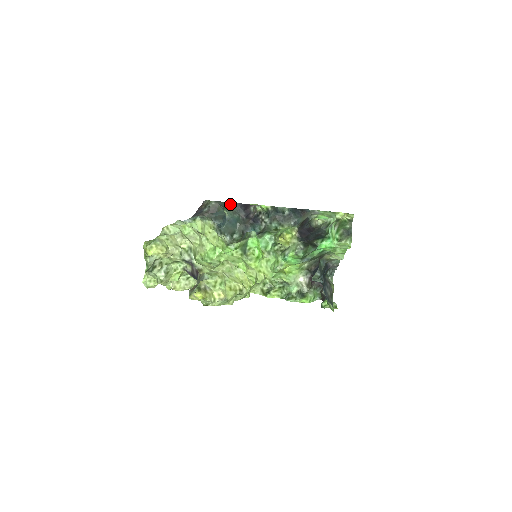
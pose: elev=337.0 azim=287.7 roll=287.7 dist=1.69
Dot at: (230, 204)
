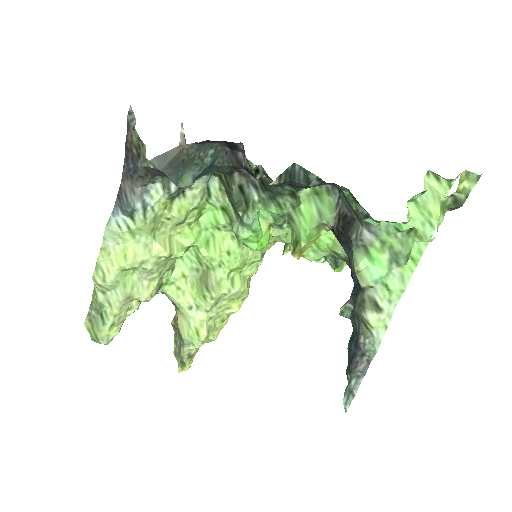
Dot at: (188, 147)
